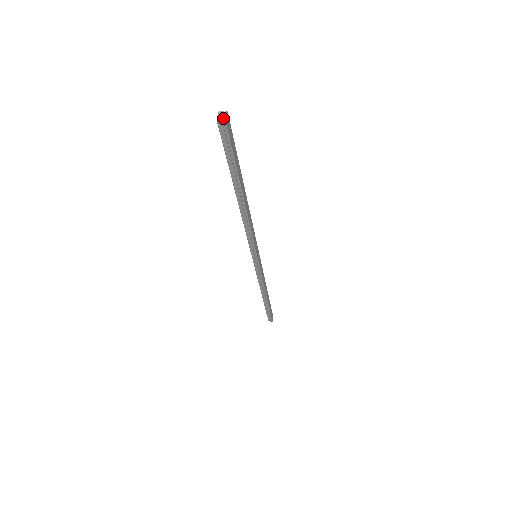
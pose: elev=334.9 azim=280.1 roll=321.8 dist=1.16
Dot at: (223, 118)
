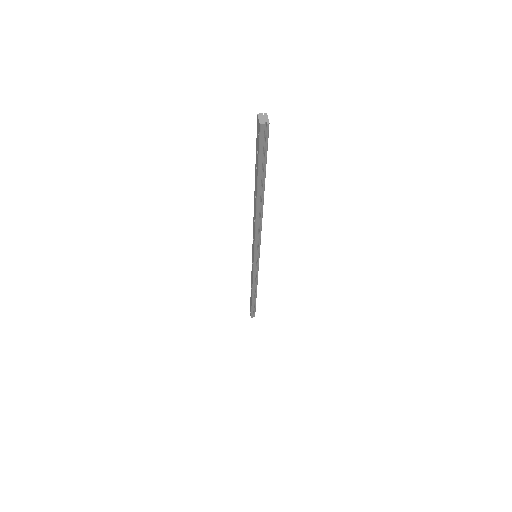
Dot at: (266, 120)
